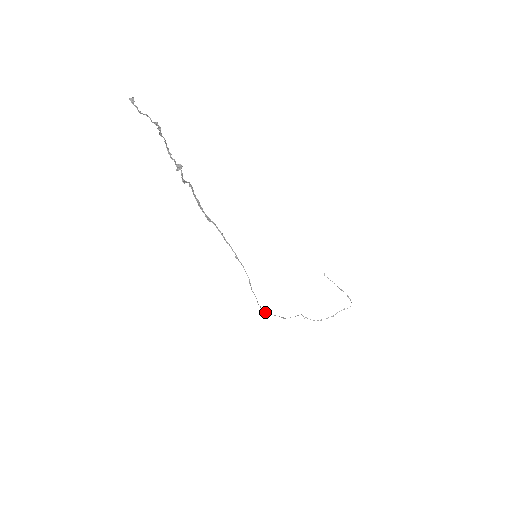
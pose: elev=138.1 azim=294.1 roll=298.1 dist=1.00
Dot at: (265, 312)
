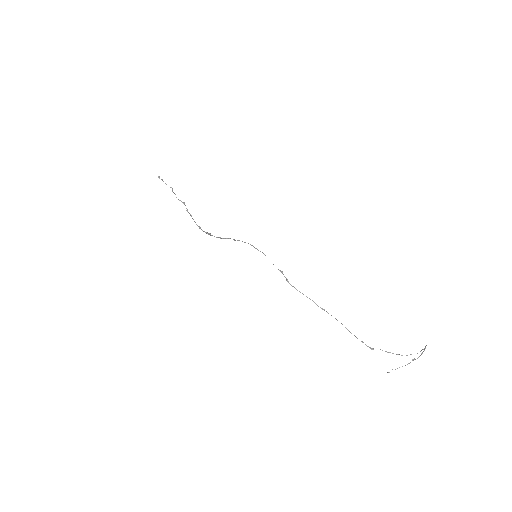
Dot at: (286, 280)
